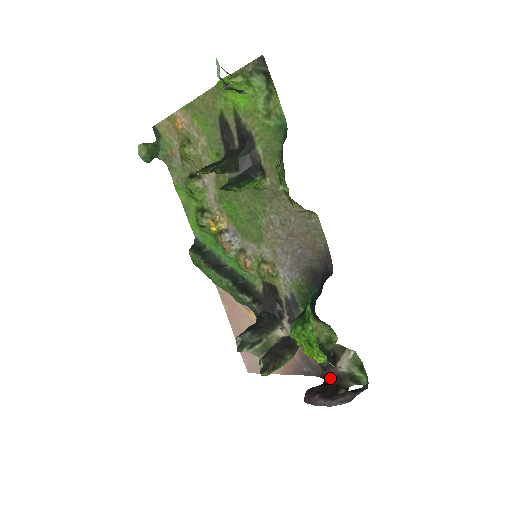
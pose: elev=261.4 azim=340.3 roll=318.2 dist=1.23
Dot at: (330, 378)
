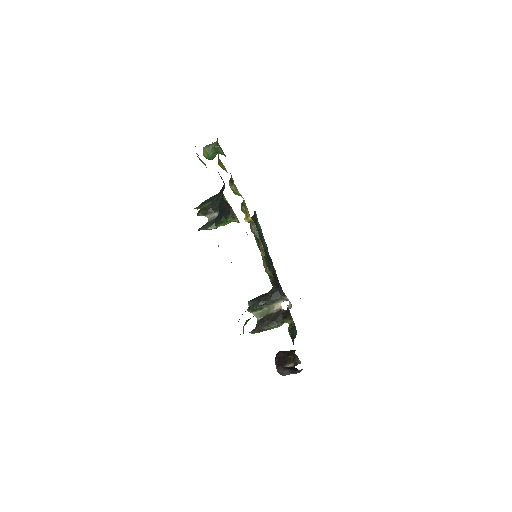
Dot at: occluded
